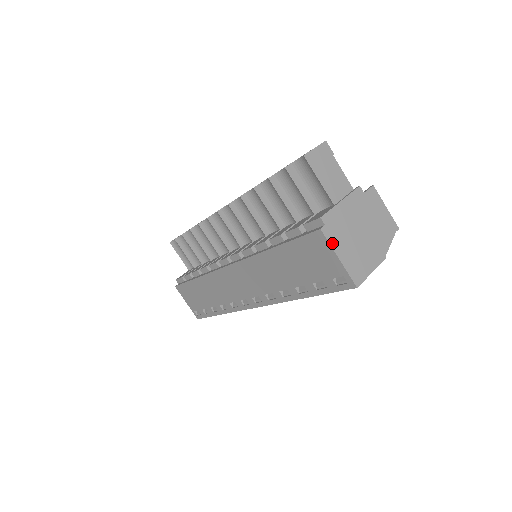
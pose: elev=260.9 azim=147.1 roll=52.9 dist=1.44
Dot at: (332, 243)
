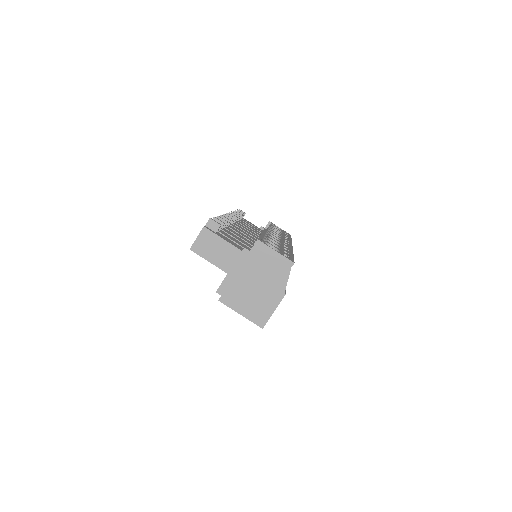
Dot at: (231, 306)
